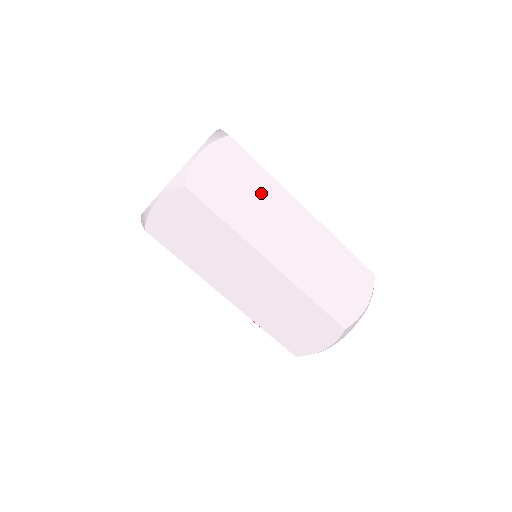
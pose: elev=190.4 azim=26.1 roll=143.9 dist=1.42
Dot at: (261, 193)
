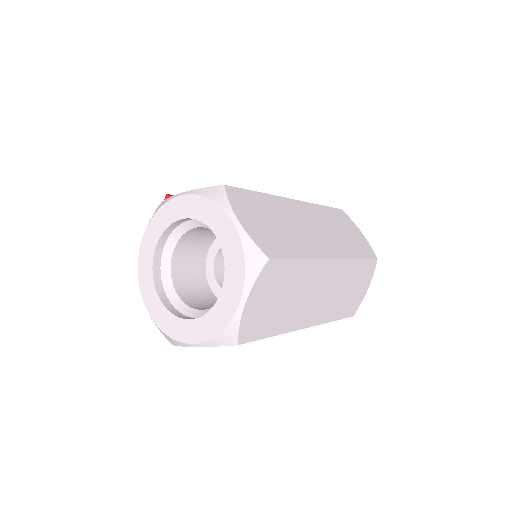
Dot at: (300, 284)
